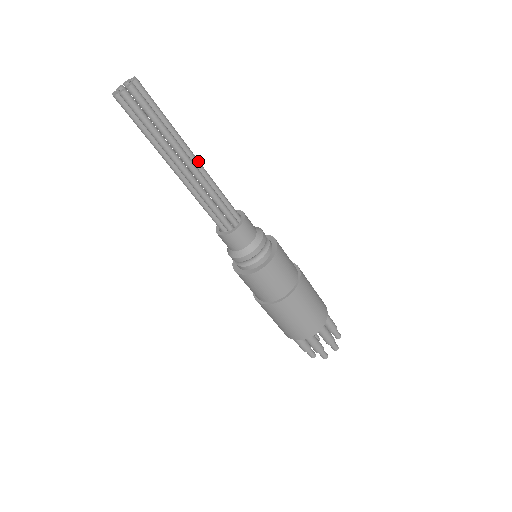
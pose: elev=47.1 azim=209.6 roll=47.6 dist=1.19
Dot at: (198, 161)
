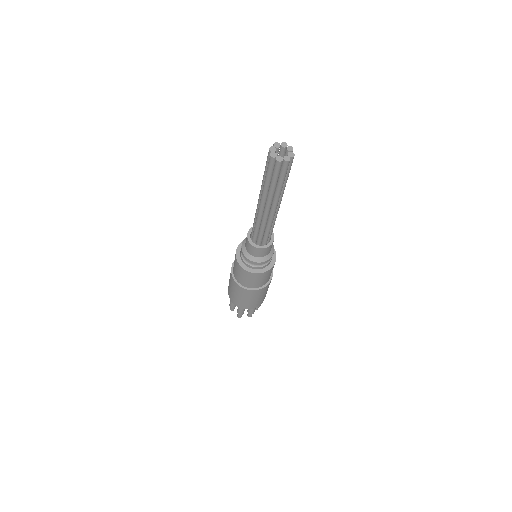
Dot at: occluded
